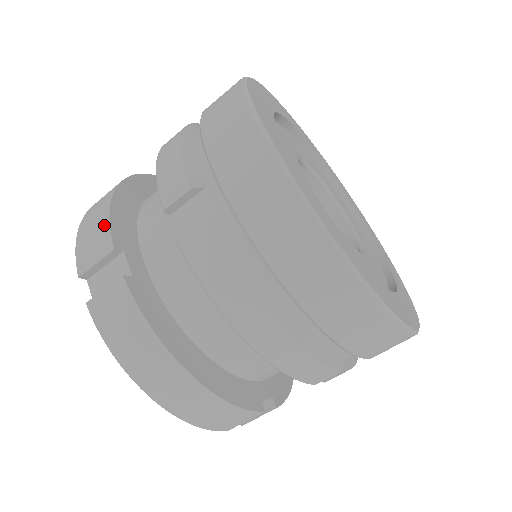
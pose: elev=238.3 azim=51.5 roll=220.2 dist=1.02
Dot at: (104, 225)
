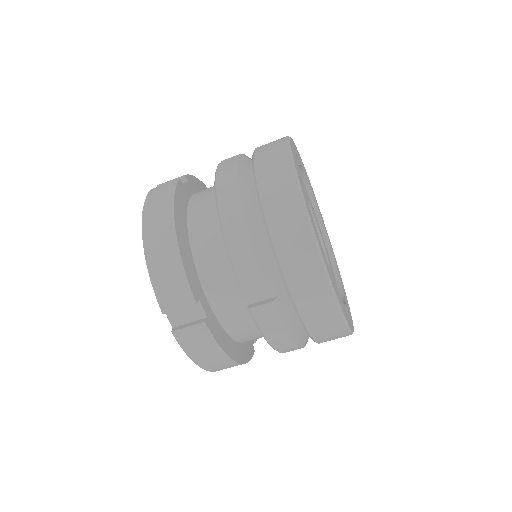
Dot at: occluded
